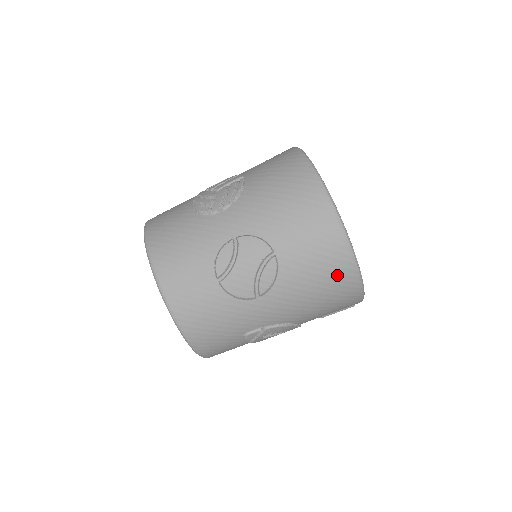
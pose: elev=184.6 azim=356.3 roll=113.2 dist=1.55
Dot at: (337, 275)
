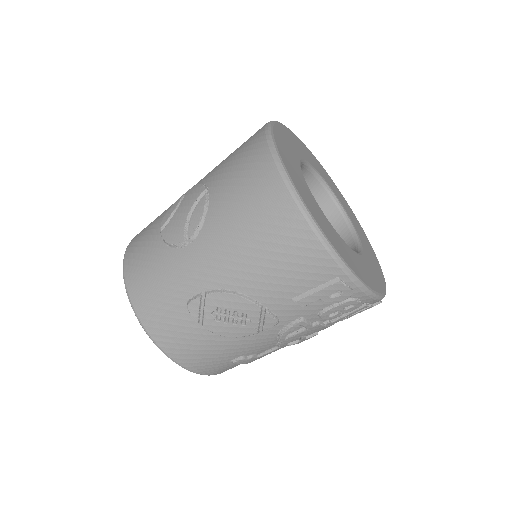
Dot at: (267, 200)
